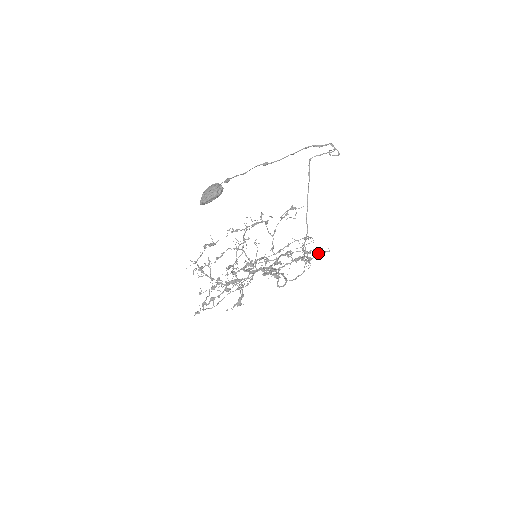
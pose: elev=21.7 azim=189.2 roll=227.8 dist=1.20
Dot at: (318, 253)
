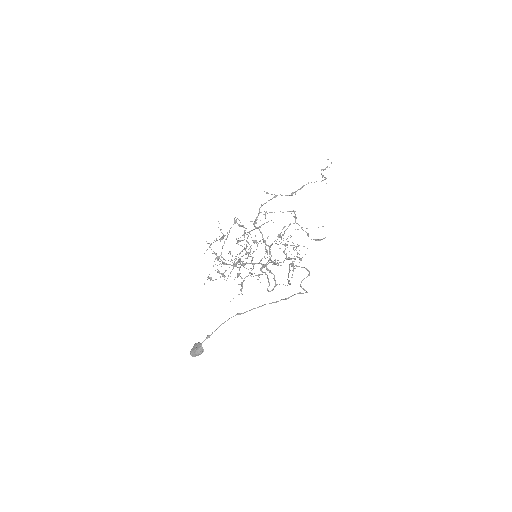
Dot at: occluded
